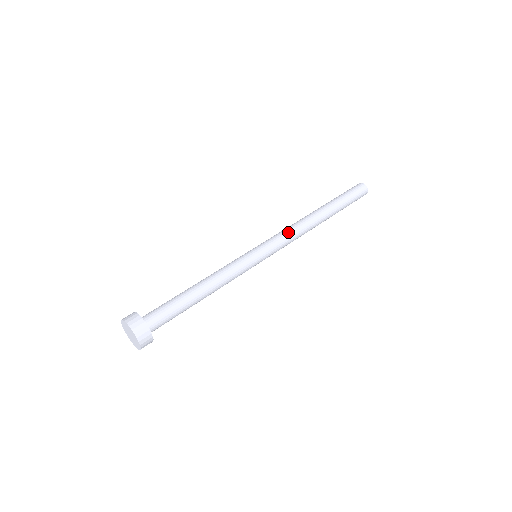
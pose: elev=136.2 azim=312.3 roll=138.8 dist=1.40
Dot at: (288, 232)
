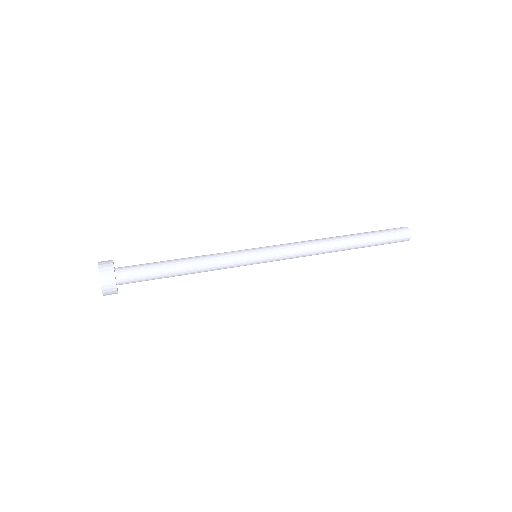
Dot at: (300, 247)
